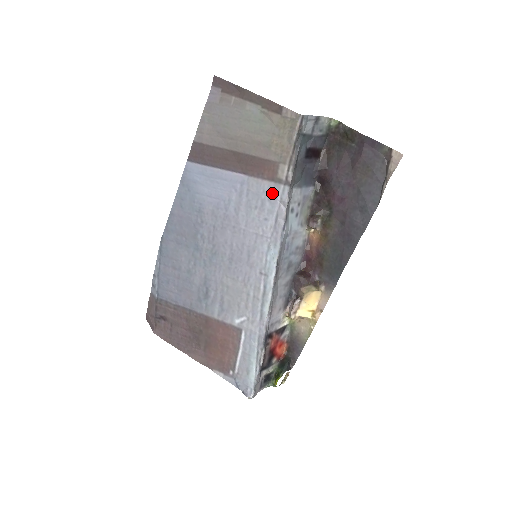
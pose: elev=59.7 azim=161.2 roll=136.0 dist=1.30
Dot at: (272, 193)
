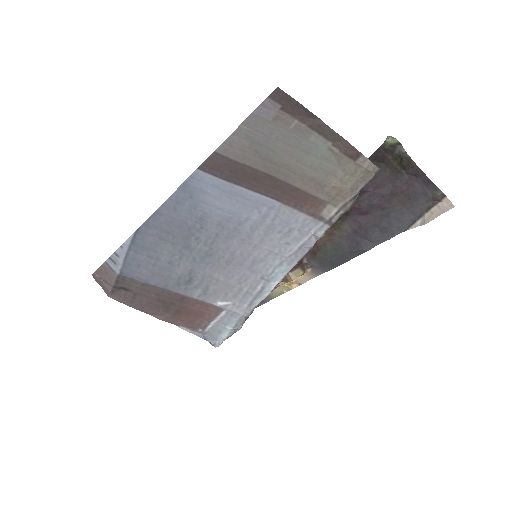
Dot at: (306, 226)
